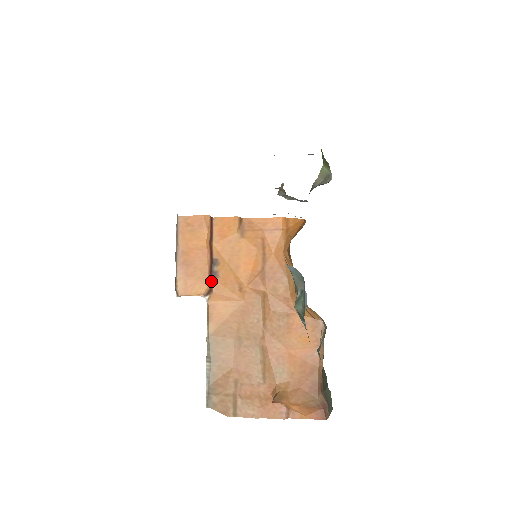
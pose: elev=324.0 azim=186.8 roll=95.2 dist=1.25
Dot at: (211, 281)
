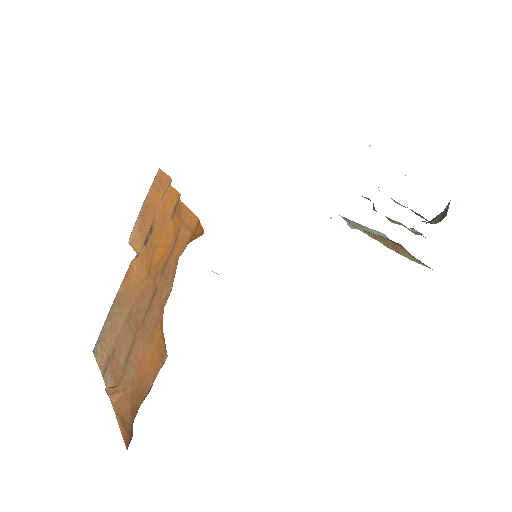
Dot at: (143, 246)
